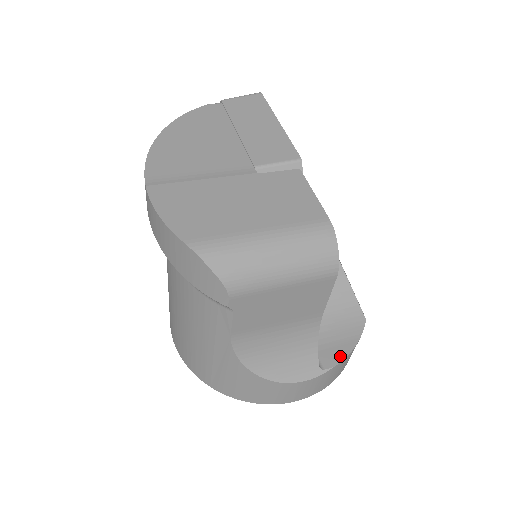
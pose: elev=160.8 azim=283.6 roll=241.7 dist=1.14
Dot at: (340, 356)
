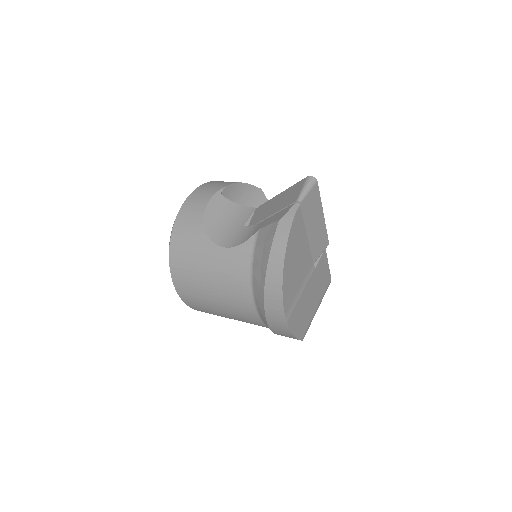
Dot at: occluded
